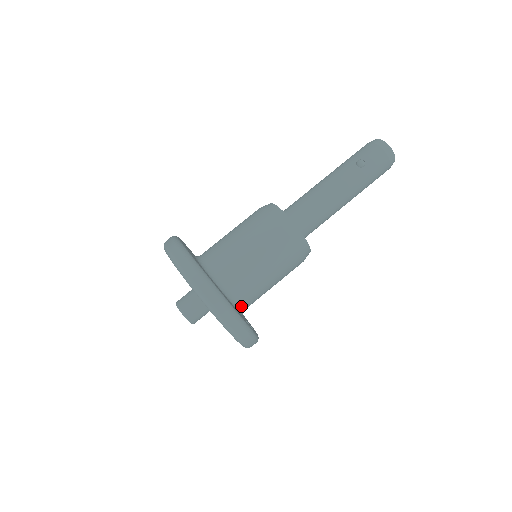
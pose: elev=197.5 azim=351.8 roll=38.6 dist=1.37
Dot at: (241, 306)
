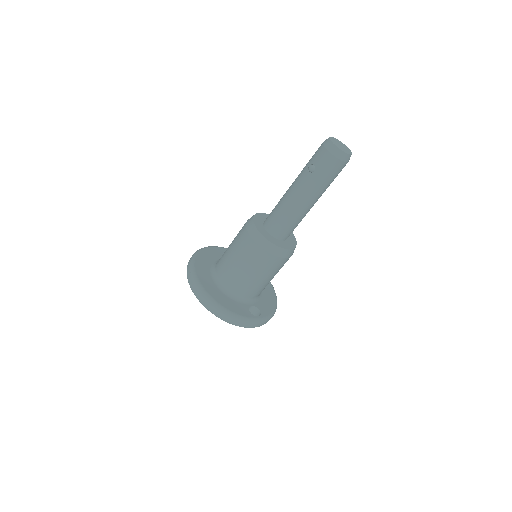
Dot at: (245, 298)
